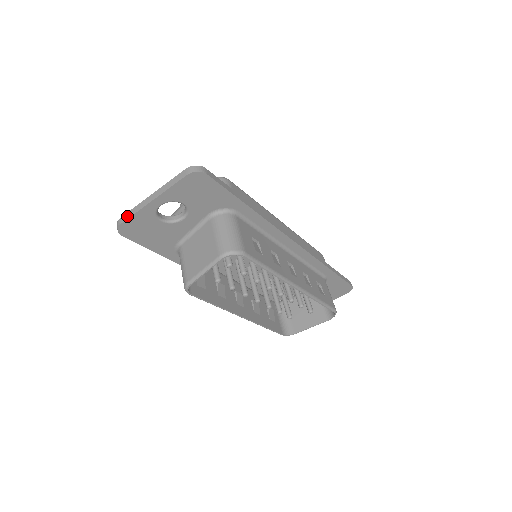
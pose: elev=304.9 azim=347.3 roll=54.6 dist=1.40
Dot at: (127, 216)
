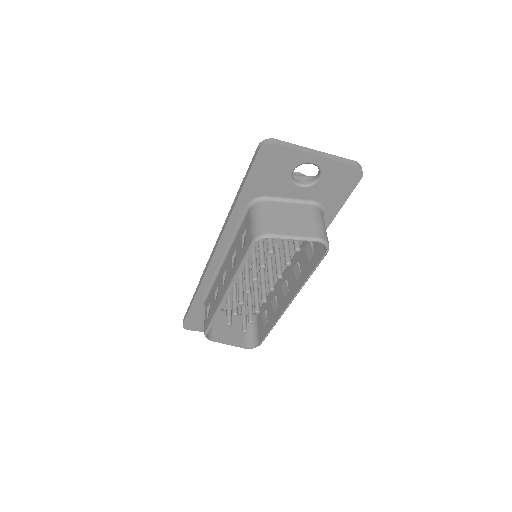
Dot at: (285, 144)
